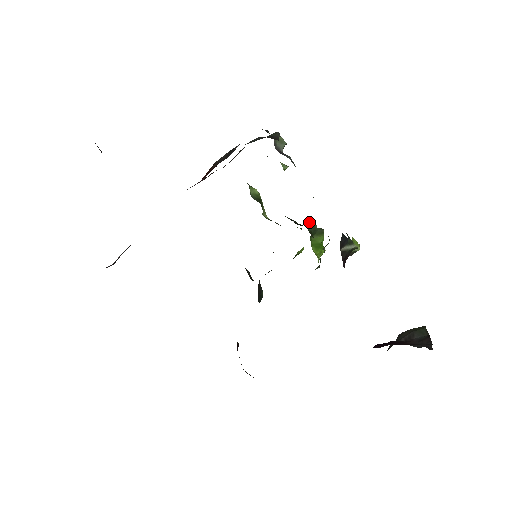
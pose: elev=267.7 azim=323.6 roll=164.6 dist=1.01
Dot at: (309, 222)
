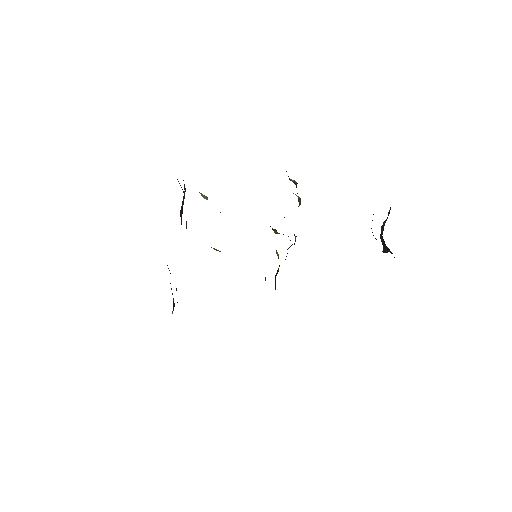
Dot at: occluded
